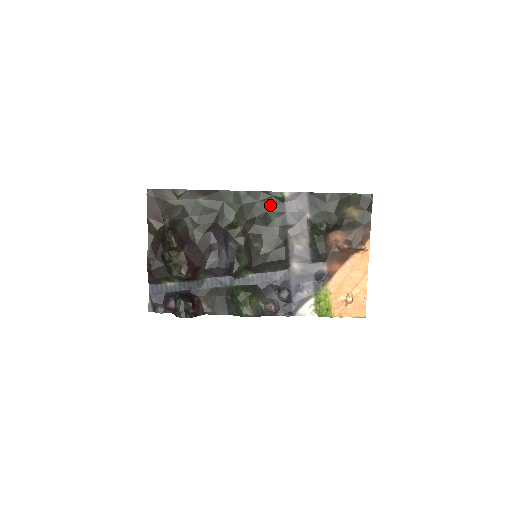
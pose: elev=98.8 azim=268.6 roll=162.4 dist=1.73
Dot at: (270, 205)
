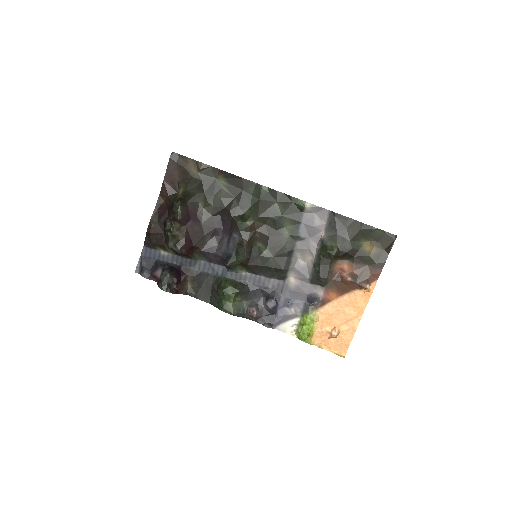
Dot at: (288, 210)
